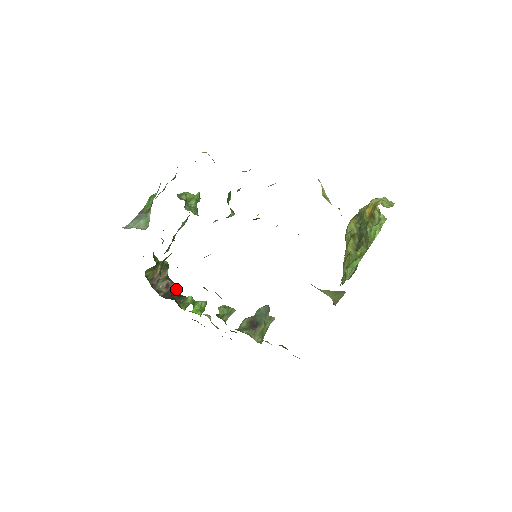
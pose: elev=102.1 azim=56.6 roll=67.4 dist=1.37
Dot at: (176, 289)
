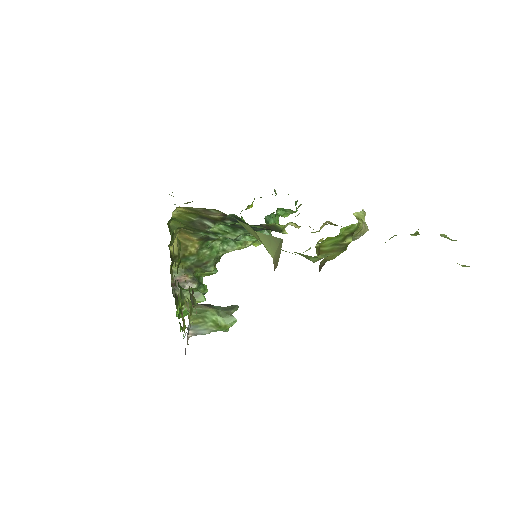
Dot at: occluded
